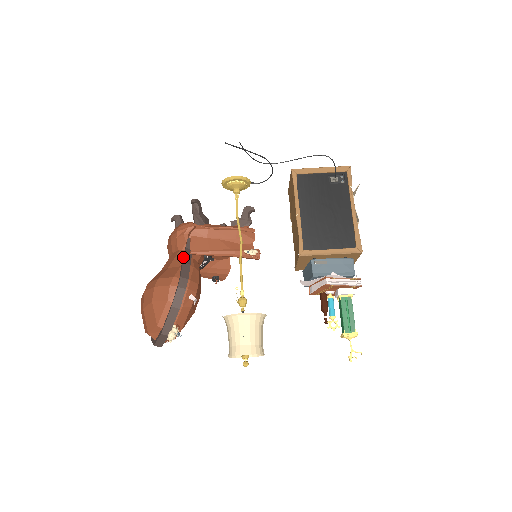
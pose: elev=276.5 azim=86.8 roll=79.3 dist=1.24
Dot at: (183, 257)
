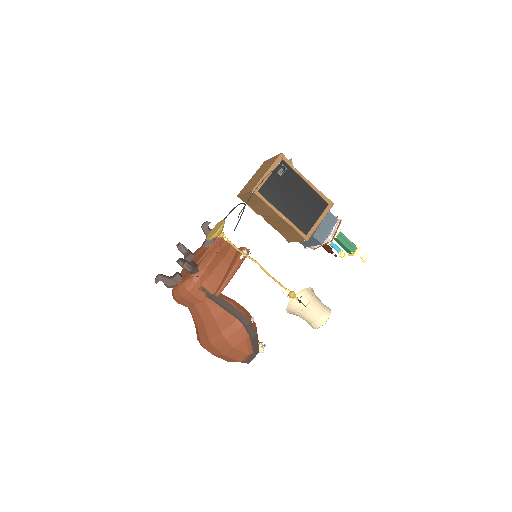
Dot at: (218, 304)
